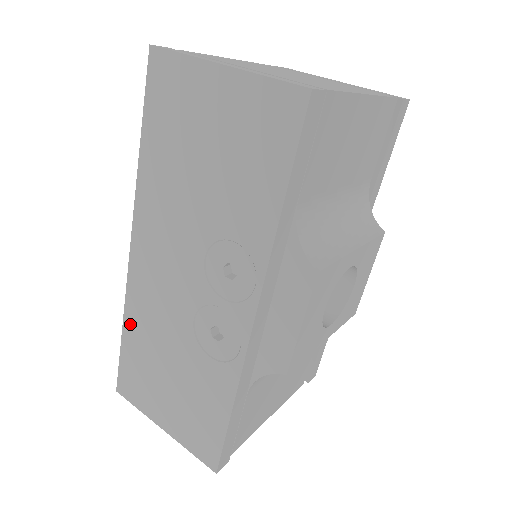
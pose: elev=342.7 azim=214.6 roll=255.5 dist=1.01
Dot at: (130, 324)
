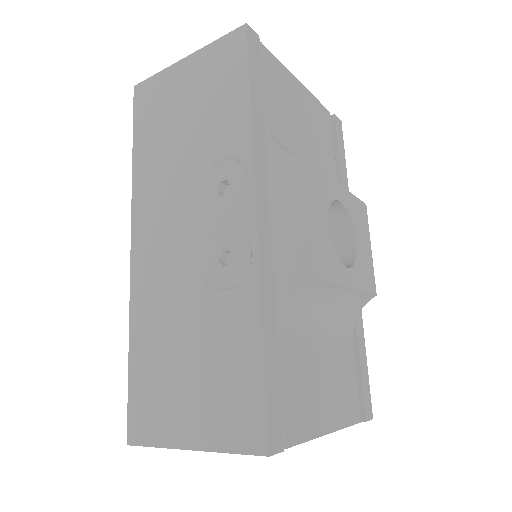
Dot at: (137, 331)
